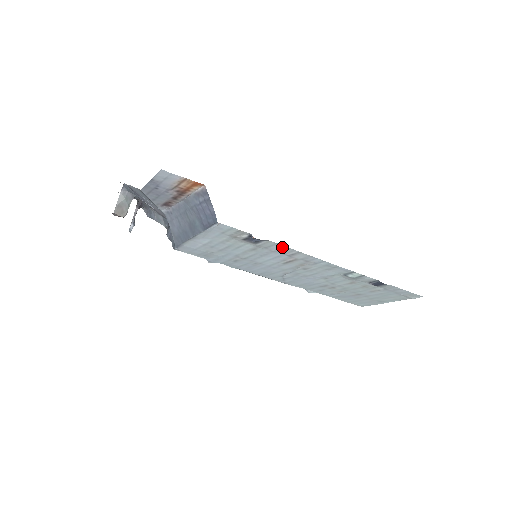
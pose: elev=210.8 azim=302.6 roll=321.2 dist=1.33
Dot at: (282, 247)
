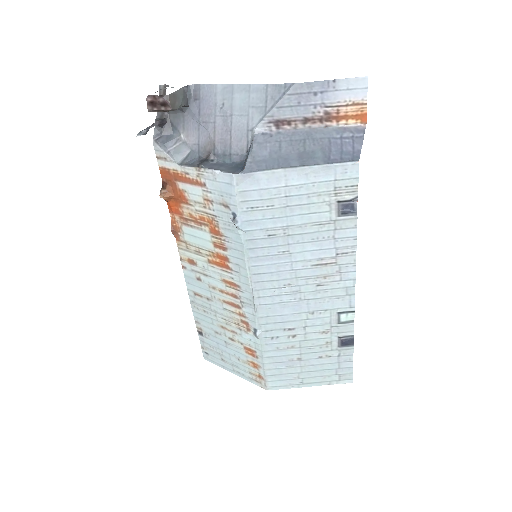
Dot at: (352, 236)
